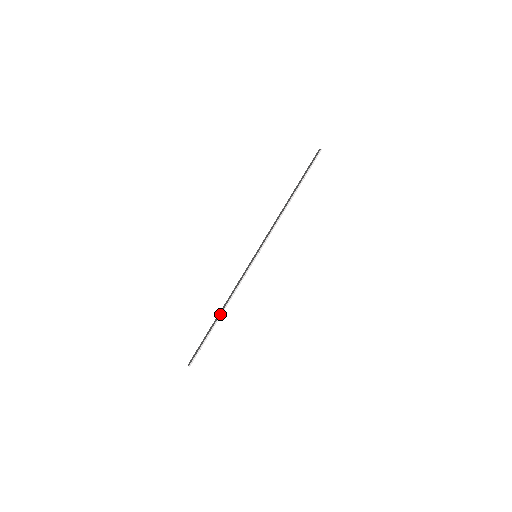
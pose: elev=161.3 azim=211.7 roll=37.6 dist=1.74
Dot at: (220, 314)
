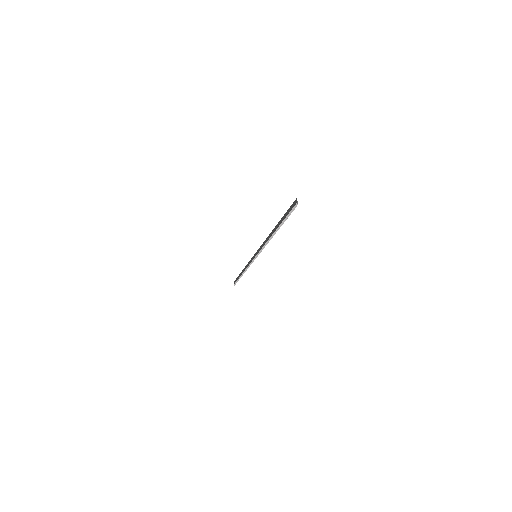
Dot at: (242, 273)
